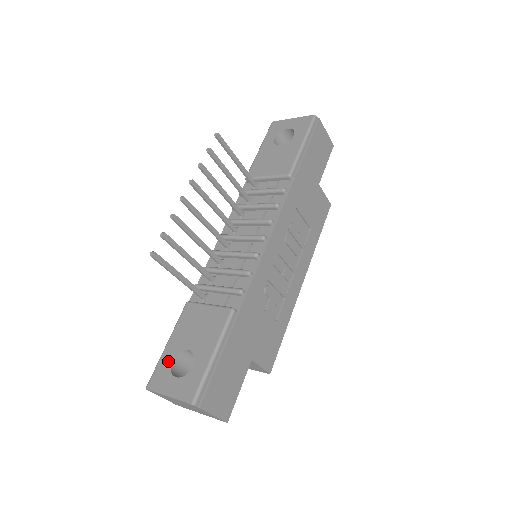
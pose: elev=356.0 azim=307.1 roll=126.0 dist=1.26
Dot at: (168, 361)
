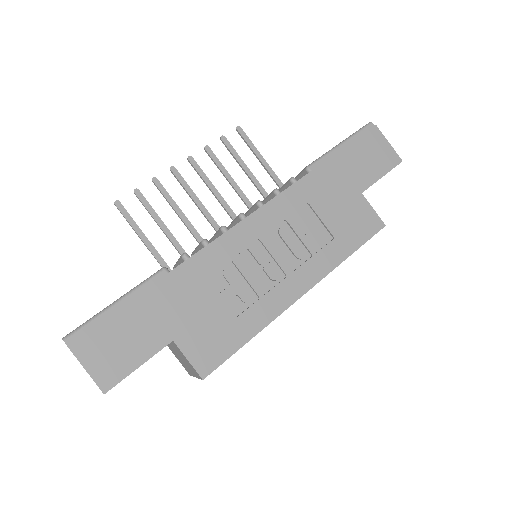
Dot at: occluded
